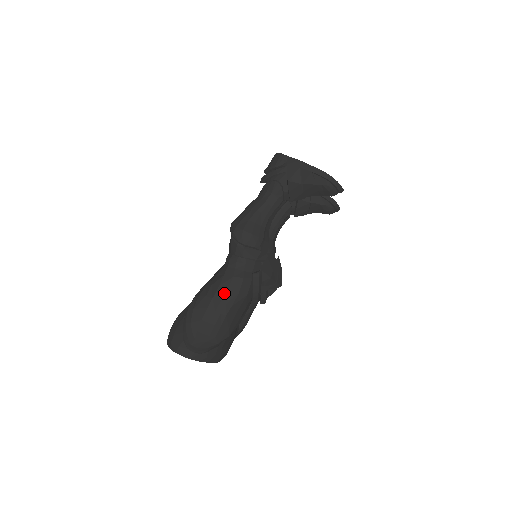
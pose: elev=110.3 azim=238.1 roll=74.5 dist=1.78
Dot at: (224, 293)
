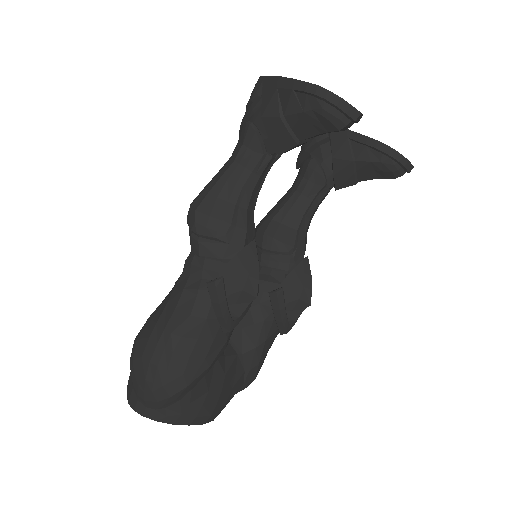
Dot at: (170, 315)
